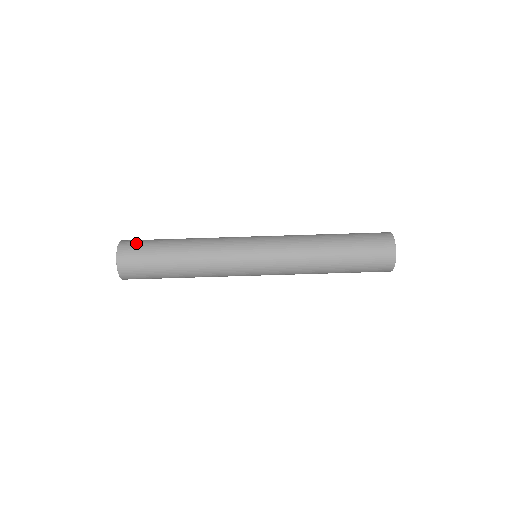
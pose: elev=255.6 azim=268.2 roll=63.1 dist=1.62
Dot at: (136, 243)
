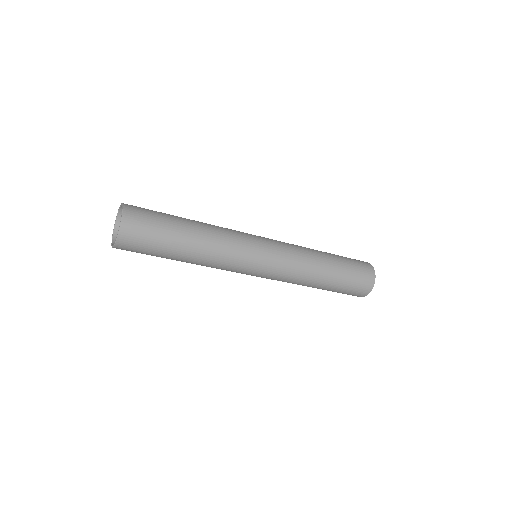
Dot at: (139, 239)
